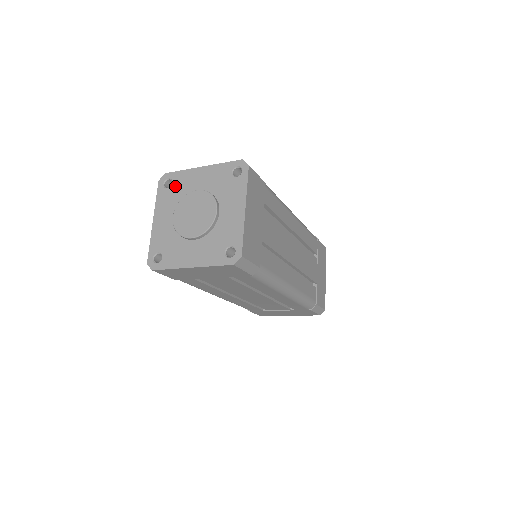
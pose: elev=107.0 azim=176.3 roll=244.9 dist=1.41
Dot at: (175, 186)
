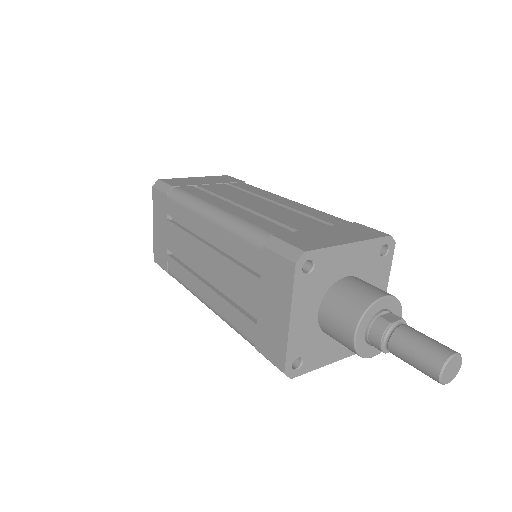
Dot at: occluded
